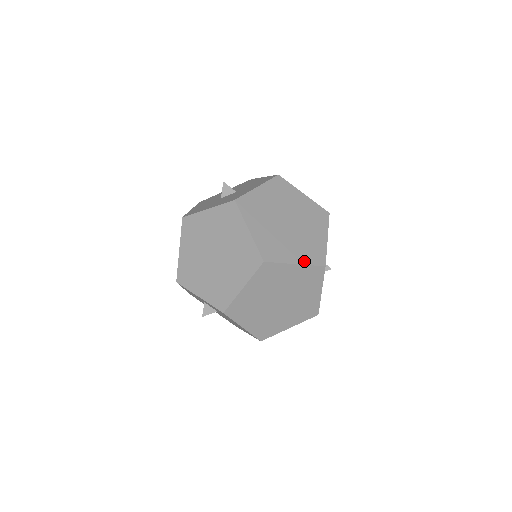
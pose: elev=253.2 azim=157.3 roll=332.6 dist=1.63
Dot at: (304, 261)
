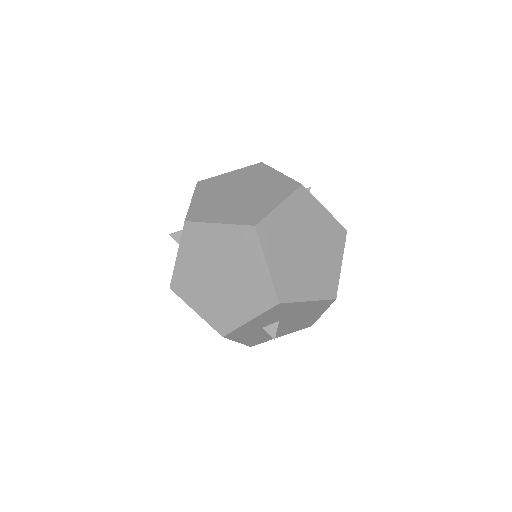
Dot at: (283, 197)
